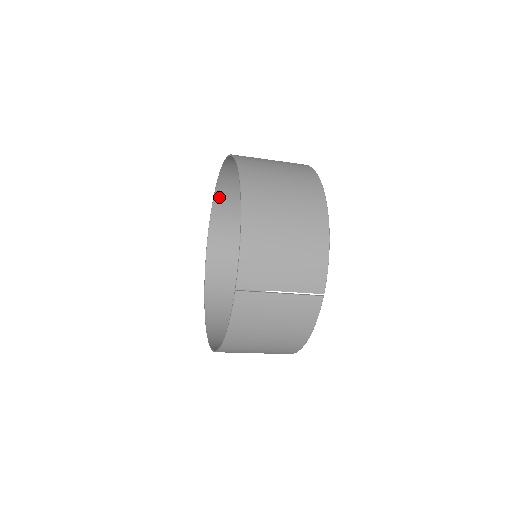
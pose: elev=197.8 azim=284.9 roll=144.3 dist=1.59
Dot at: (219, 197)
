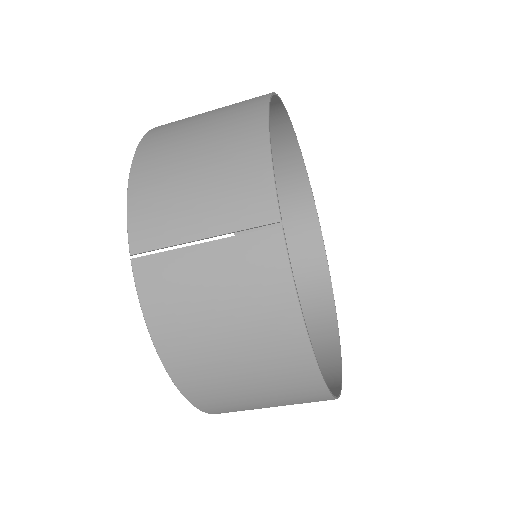
Dot at: occluded
